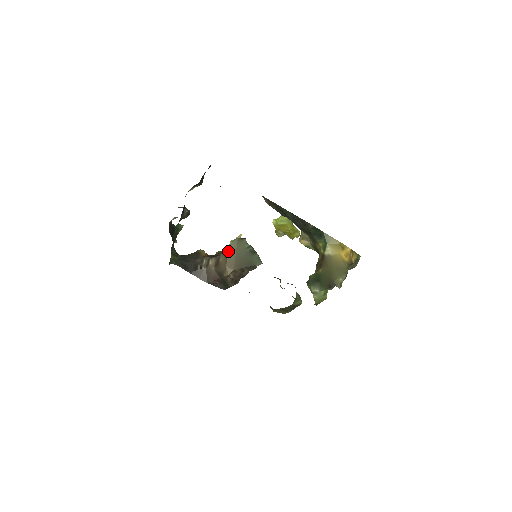
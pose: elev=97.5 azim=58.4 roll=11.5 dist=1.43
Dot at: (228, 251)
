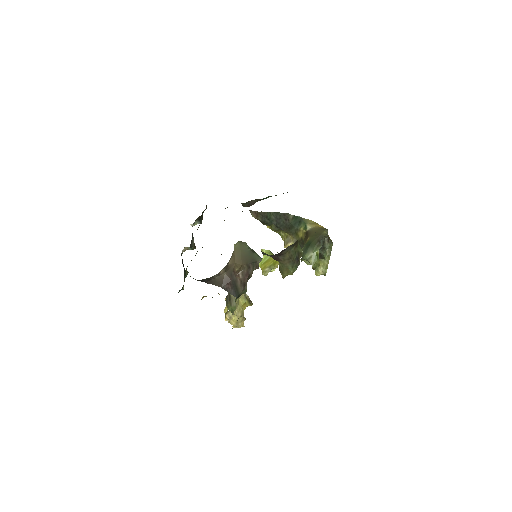
Dot at: (234, 251)
